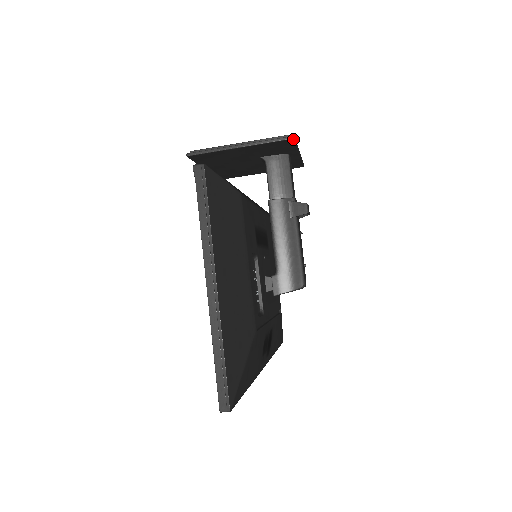
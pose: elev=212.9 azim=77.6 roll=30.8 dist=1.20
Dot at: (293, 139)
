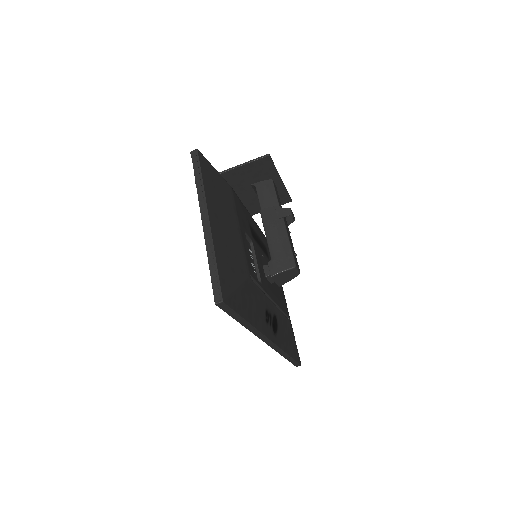
Dot at: (269, 156)
